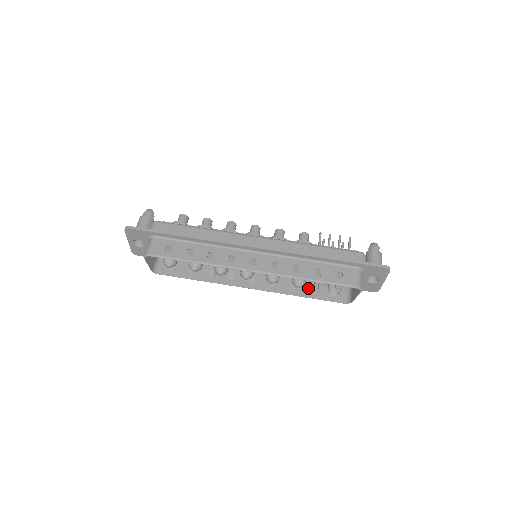
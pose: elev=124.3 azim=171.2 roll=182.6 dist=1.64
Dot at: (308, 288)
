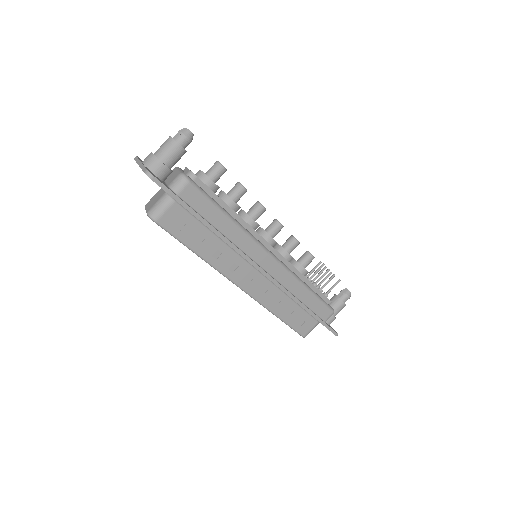
Dot at: occluded
